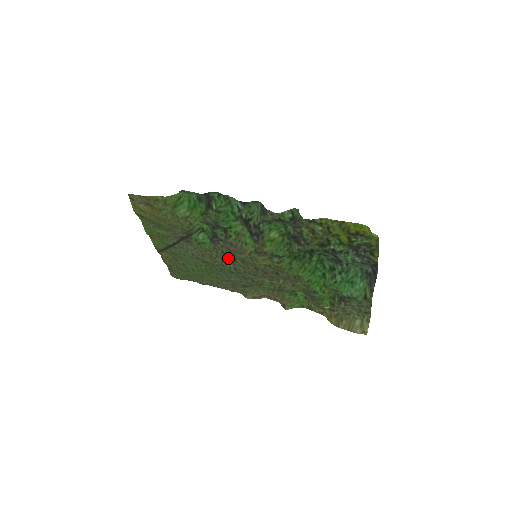
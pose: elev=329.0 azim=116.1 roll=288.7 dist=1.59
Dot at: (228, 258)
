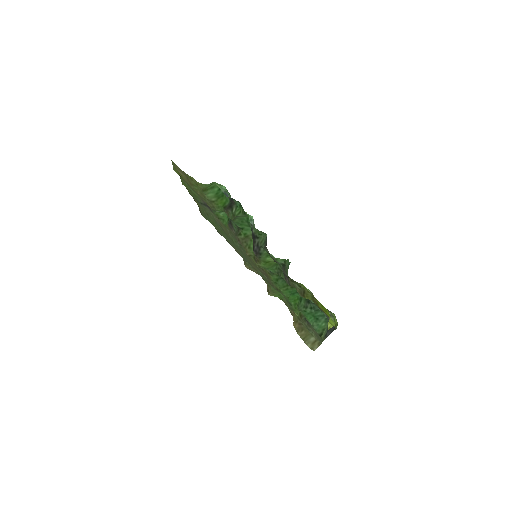
Dot at: occluded
